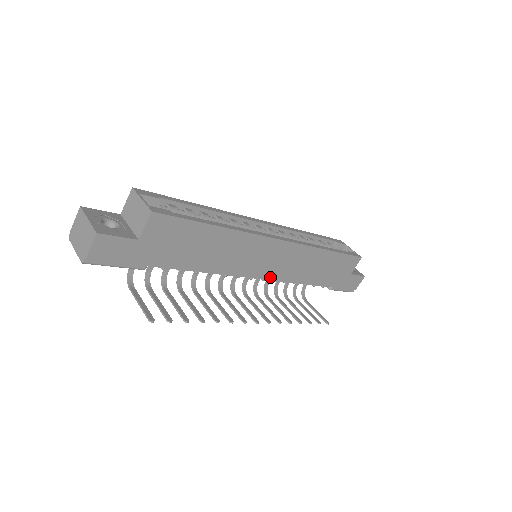
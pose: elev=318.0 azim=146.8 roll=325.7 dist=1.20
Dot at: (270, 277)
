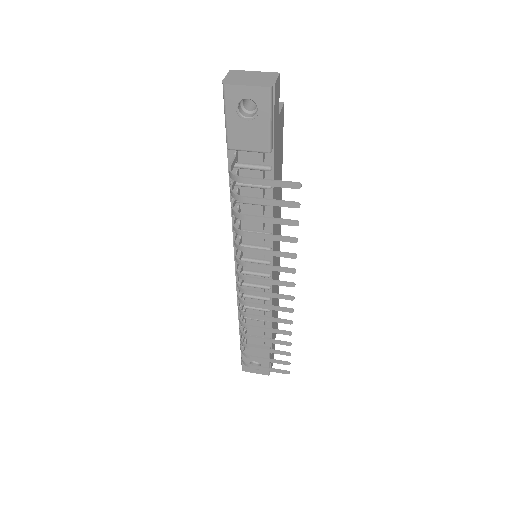
Dot at: (273, 276)
